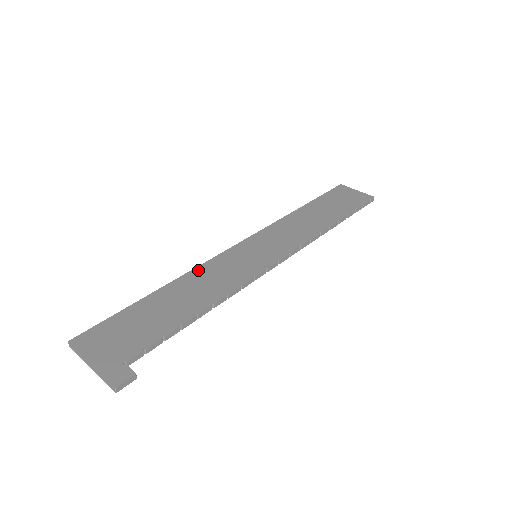
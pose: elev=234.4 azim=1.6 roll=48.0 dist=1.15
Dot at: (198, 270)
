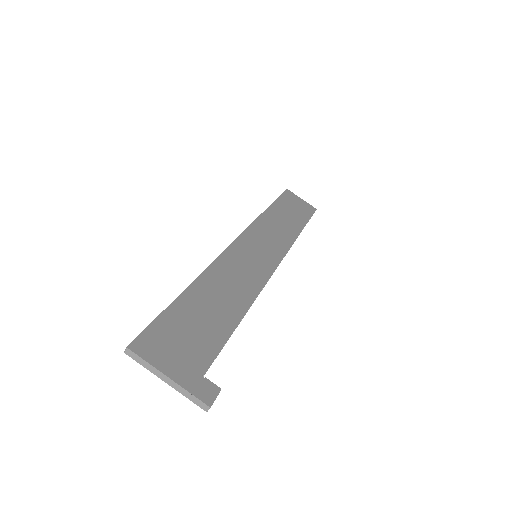
Dot at: (216, 266)
